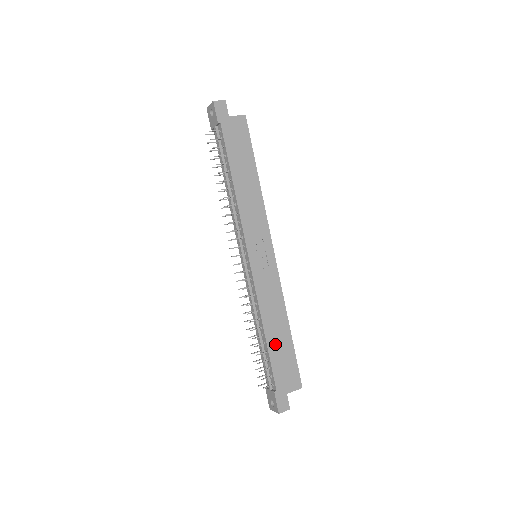
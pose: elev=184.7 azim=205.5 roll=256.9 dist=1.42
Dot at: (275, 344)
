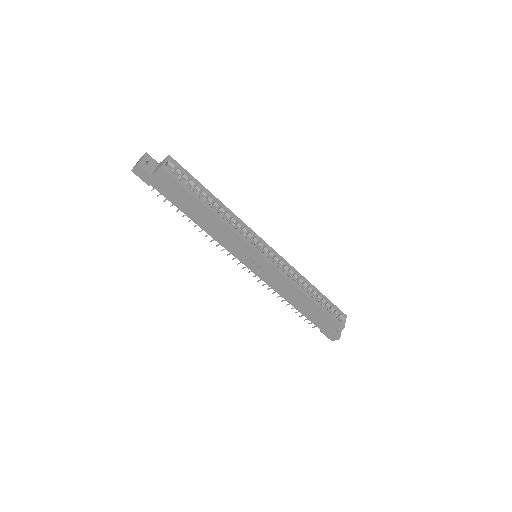
Dot at: (304, 309)
